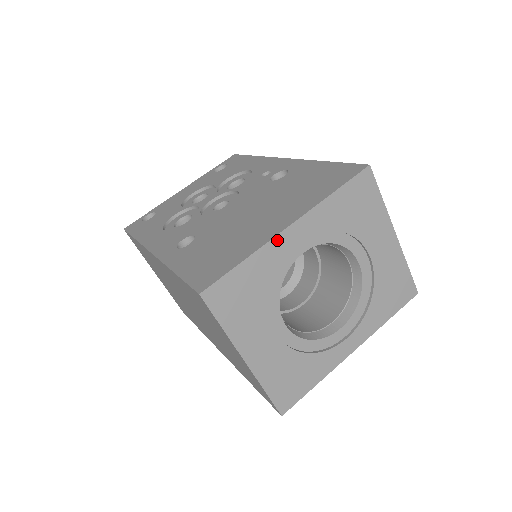
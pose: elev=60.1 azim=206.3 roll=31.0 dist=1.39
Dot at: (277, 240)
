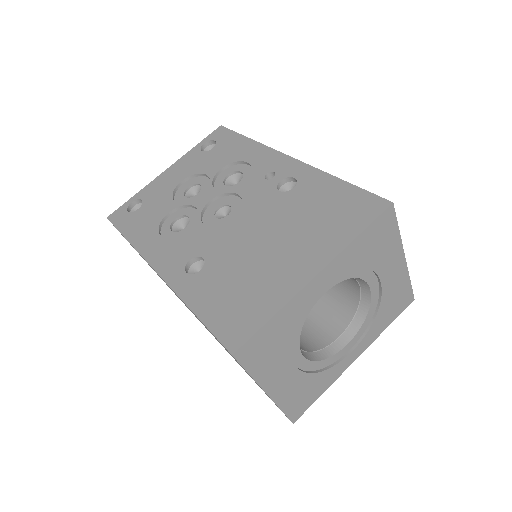
Dot at: (304, 291)
